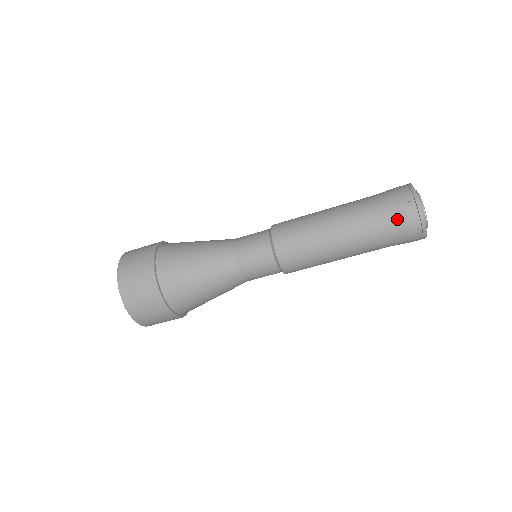
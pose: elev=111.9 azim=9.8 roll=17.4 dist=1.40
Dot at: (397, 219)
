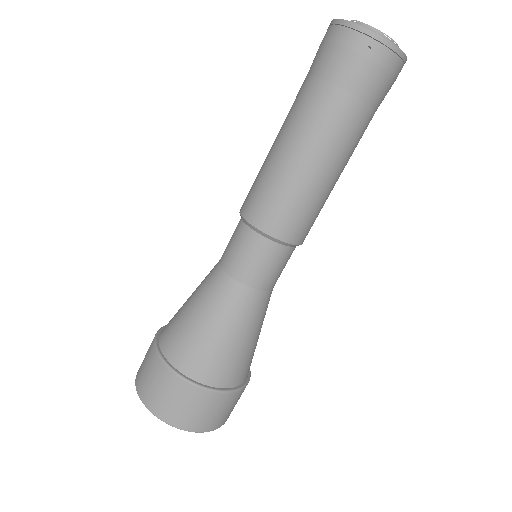
Dot at: (374, 80)
